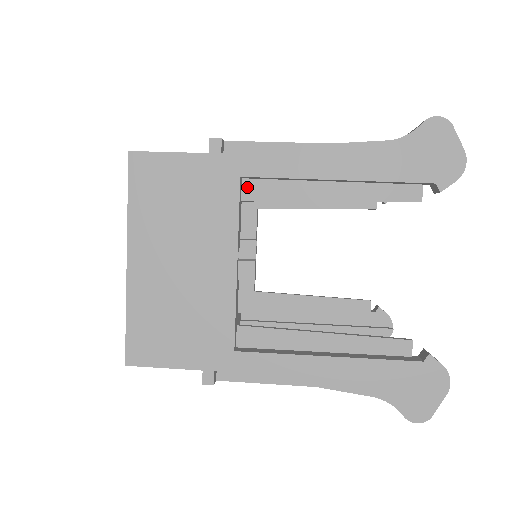
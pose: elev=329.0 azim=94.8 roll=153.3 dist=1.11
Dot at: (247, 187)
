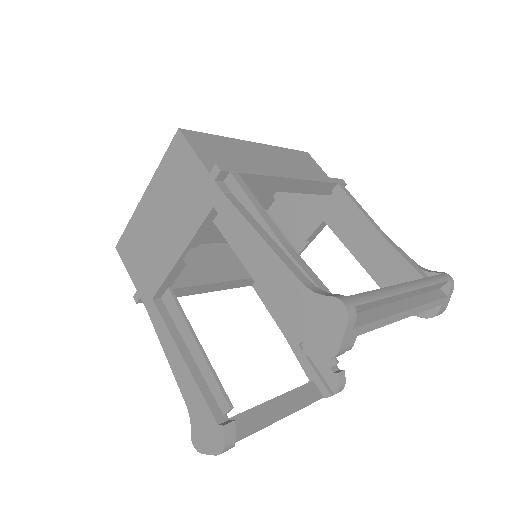
Dot at: occluded
